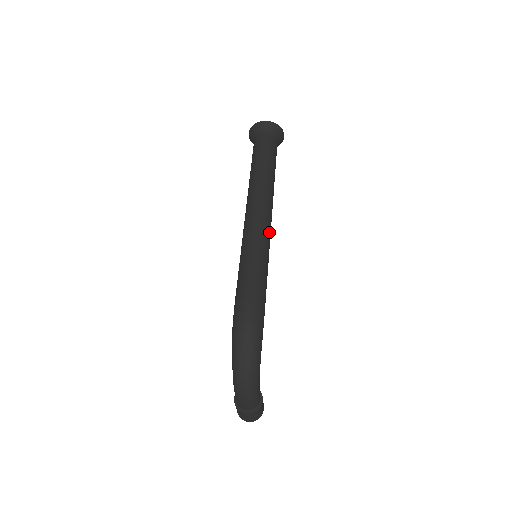
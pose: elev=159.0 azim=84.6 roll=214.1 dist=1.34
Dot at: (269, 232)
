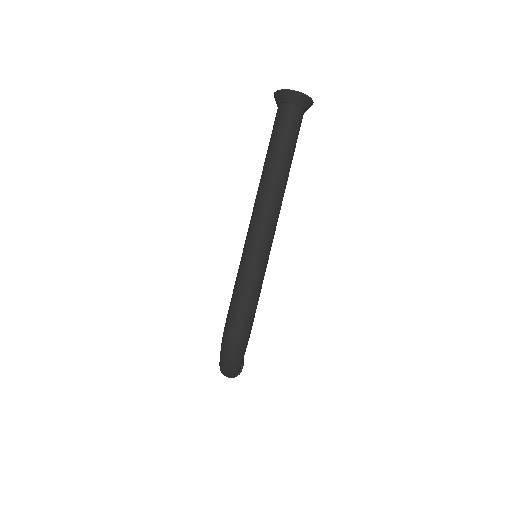
Dot at: (272, 241)
